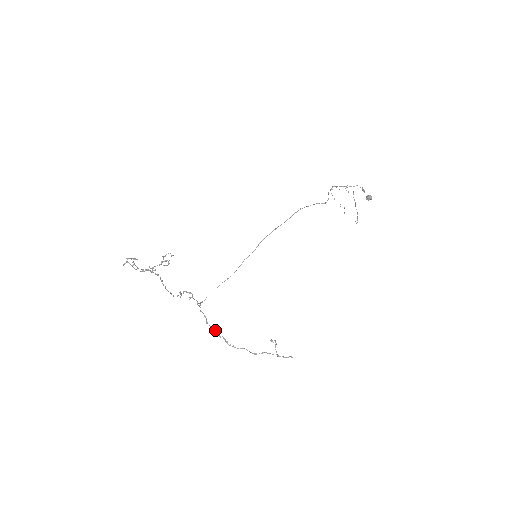
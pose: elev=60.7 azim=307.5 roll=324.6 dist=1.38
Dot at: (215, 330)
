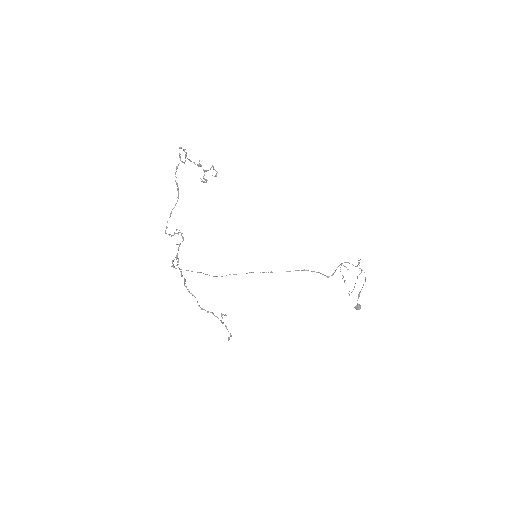
Dot at: occluded
